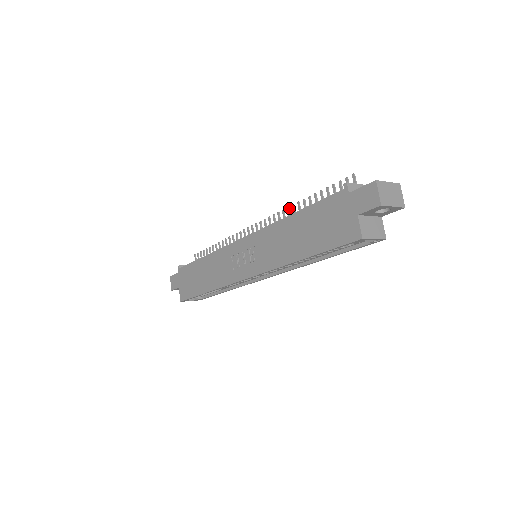
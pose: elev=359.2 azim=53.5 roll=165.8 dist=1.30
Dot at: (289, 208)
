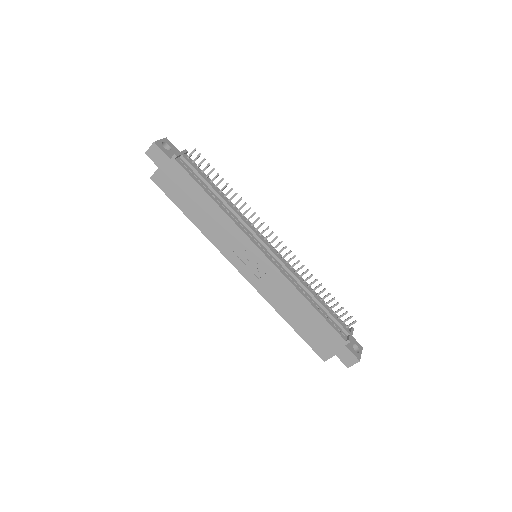
Dot at: occluded
